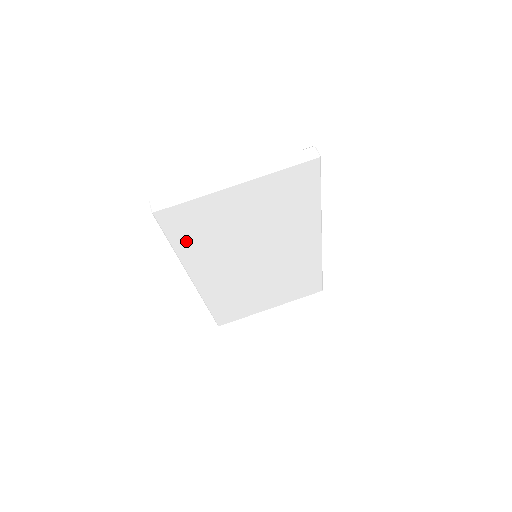
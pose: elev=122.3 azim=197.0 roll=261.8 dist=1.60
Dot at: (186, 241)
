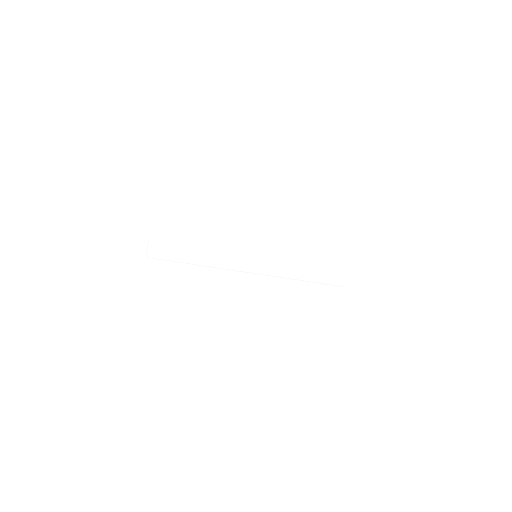
Dot at: occluded
